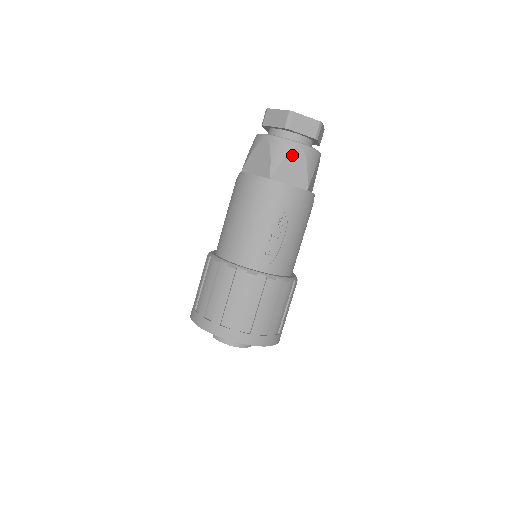
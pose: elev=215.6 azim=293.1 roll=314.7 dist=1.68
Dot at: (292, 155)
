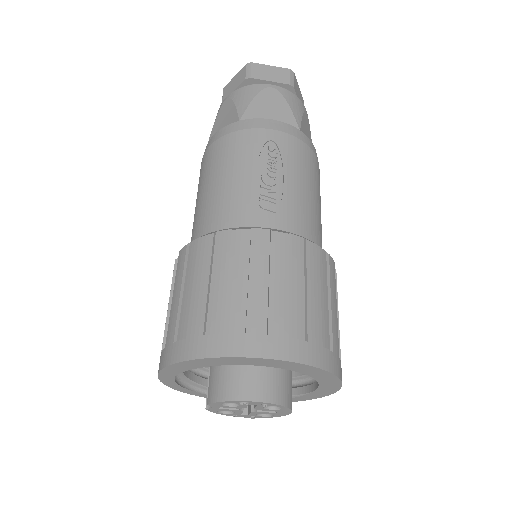
Dot at: (263, 95)
